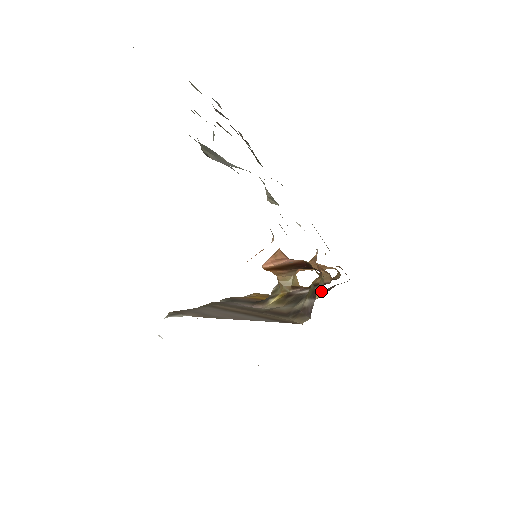
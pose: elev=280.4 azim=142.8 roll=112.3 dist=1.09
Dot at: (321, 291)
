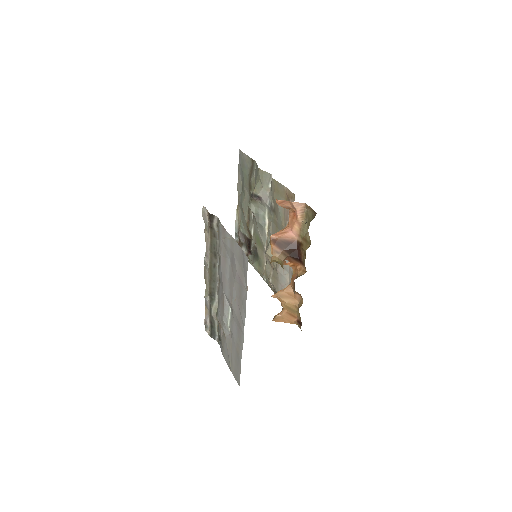
Dot at: occluded
